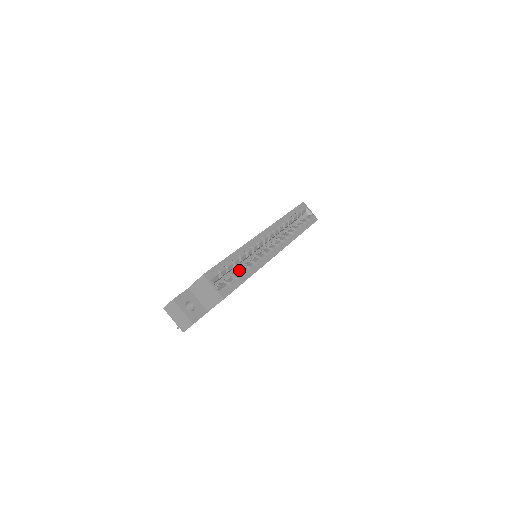
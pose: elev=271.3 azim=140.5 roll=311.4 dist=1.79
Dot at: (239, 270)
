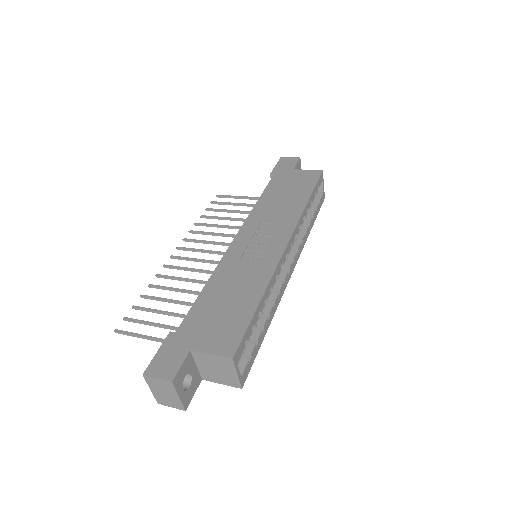
Dot at: (259, 321)
